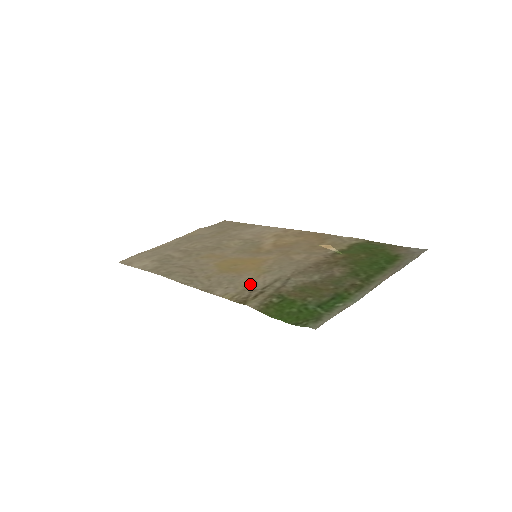
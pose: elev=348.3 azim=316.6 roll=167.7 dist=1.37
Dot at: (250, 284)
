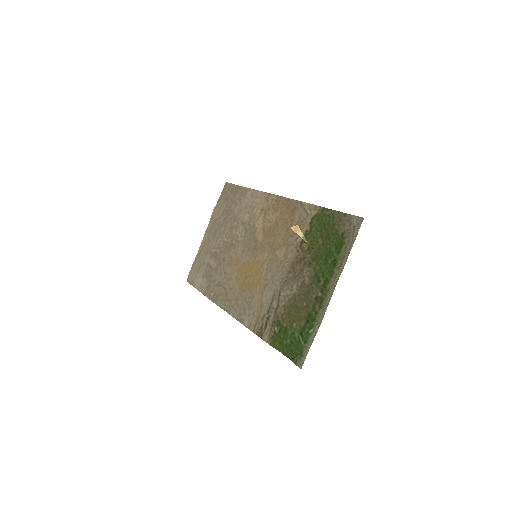
Dot at: (260, 308)
